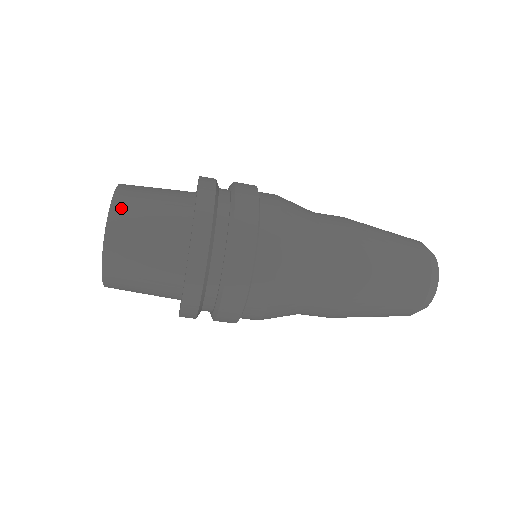
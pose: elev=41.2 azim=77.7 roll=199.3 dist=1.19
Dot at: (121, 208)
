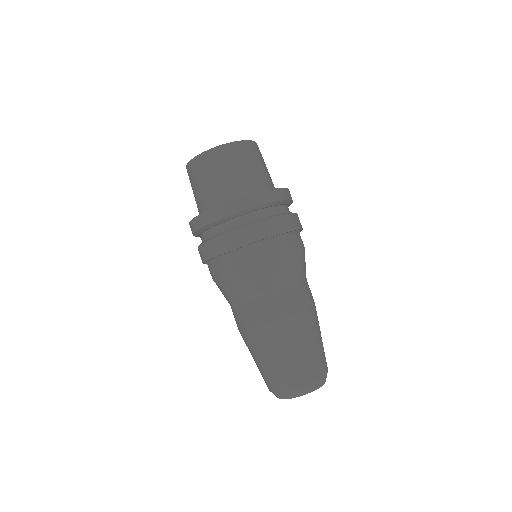
Dot at: occluded
